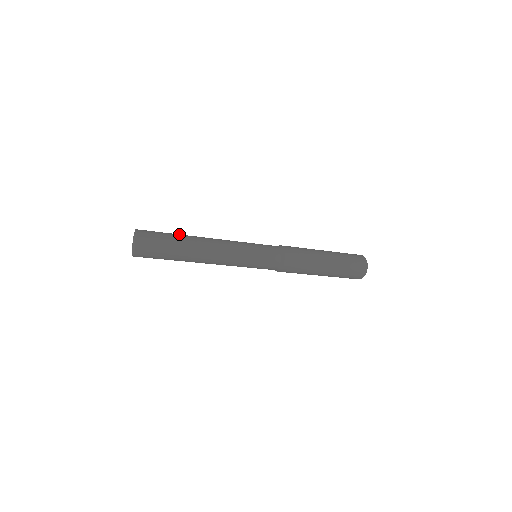
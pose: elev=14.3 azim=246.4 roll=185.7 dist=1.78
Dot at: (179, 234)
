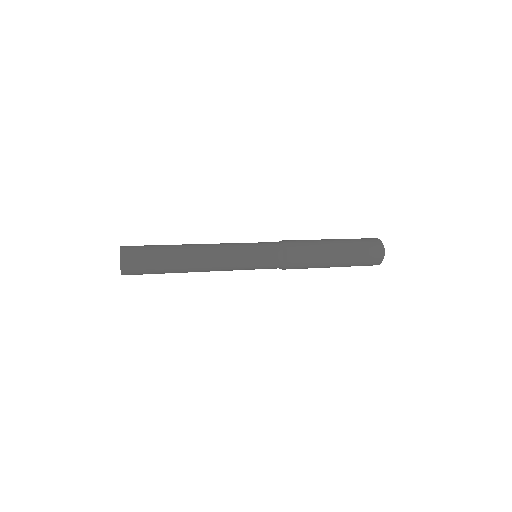
Dot at: occluded
